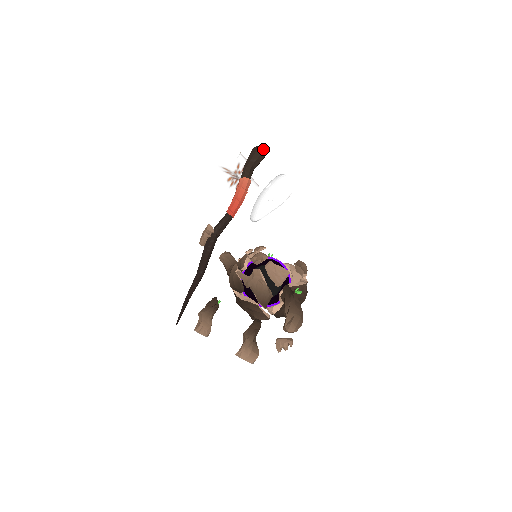
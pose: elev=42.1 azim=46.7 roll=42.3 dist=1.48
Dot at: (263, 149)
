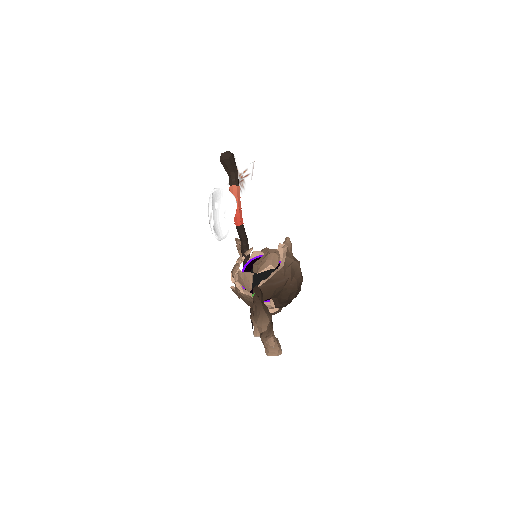
Dot at: (226, 153)
